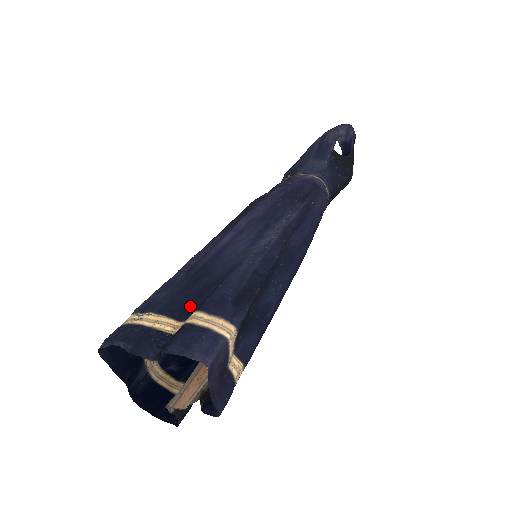
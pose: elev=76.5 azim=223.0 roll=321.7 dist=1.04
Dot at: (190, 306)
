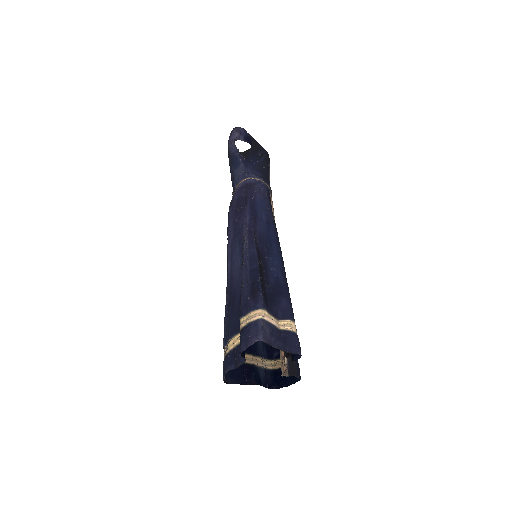
Dot at: occluded
